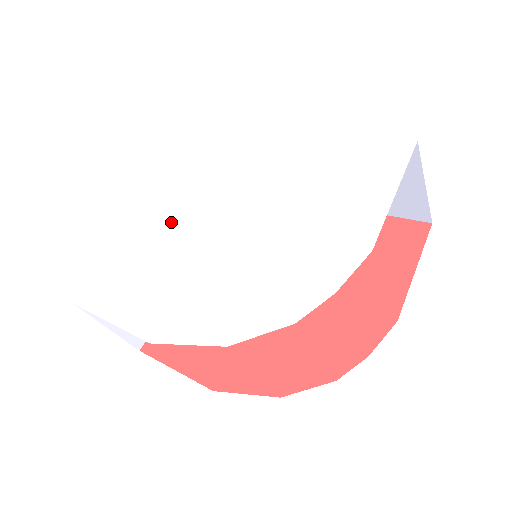
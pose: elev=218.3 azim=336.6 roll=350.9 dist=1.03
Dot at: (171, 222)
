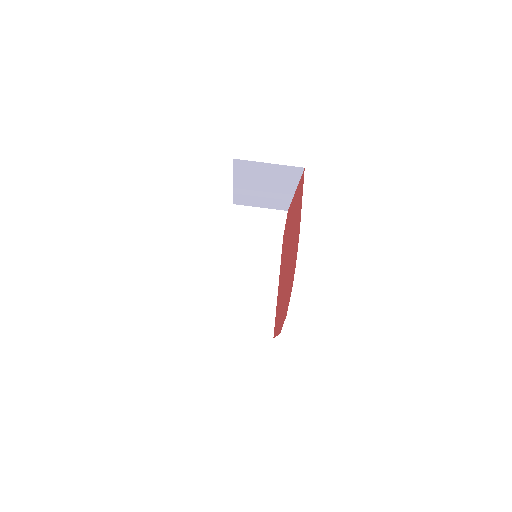
Dot at: occluded
